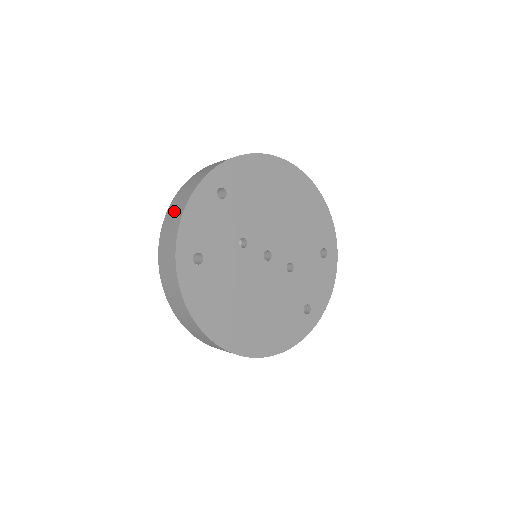
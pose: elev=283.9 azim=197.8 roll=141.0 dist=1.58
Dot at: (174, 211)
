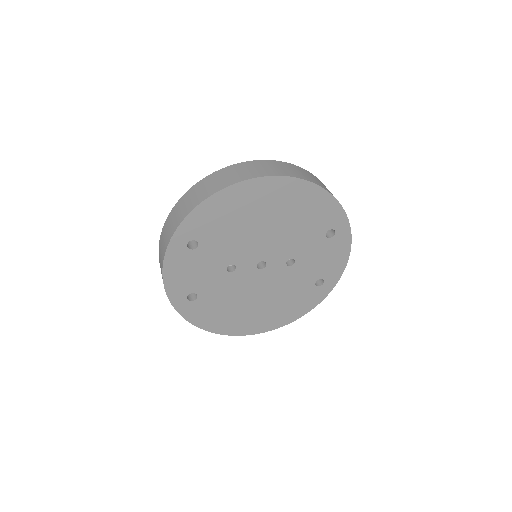
Dot at: (160, 263)
